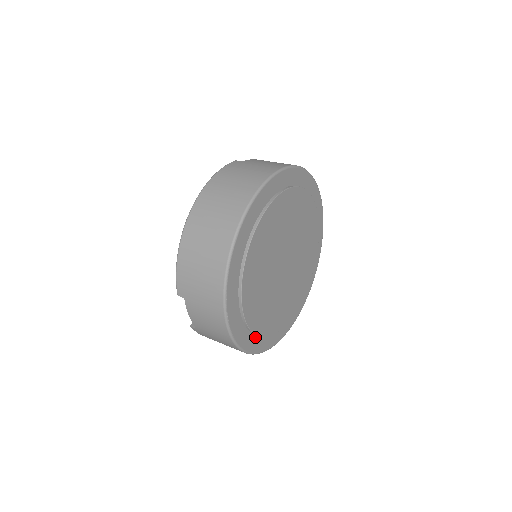
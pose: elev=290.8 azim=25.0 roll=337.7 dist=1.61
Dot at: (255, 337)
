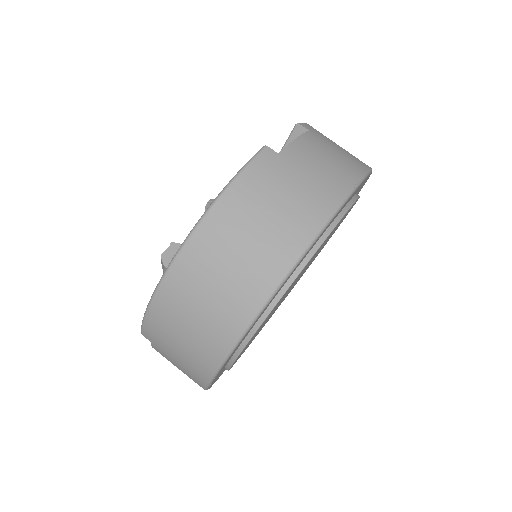
Dot at: occluded
